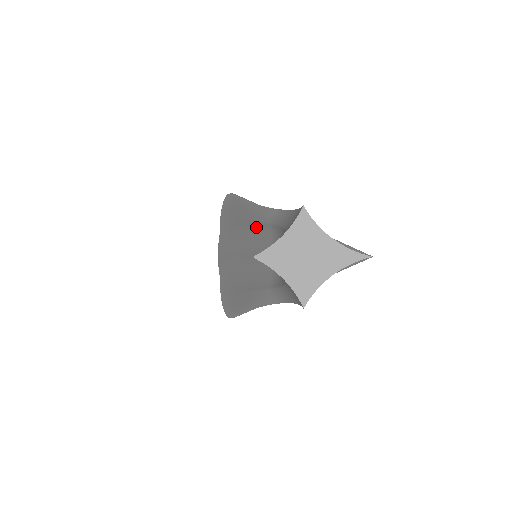
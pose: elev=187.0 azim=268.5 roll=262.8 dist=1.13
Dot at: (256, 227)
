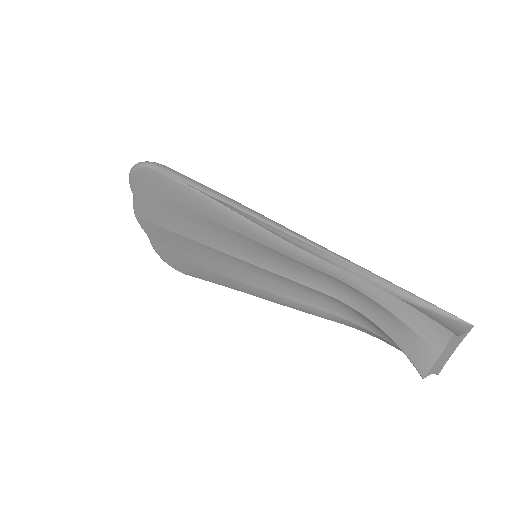
Dot at: (284, 257)
